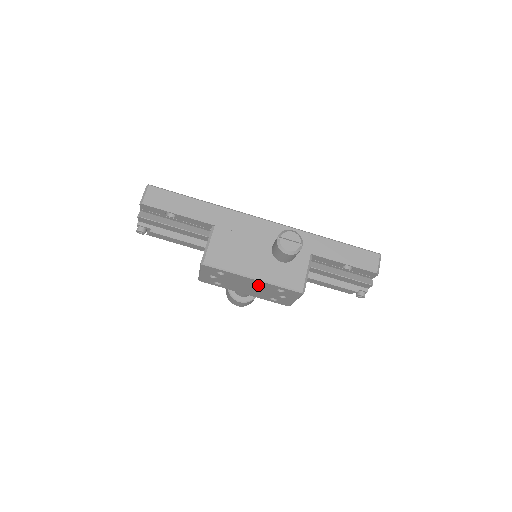
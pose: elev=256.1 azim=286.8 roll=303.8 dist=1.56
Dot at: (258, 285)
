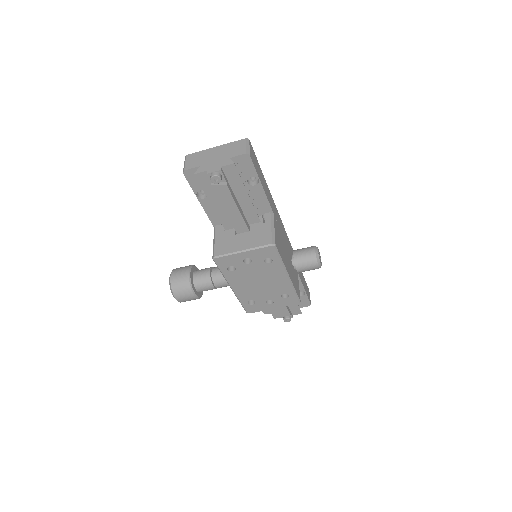
Dot at: (276, 284)
